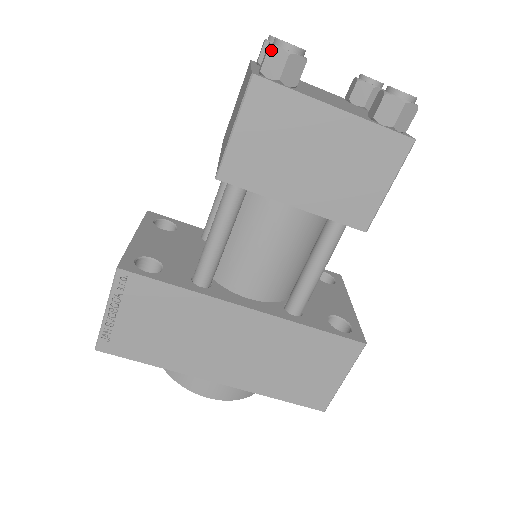
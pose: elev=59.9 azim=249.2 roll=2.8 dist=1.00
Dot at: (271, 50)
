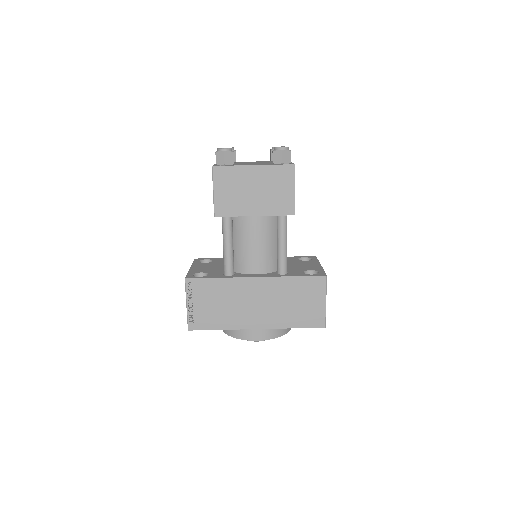
Dot at: (217, 154)
